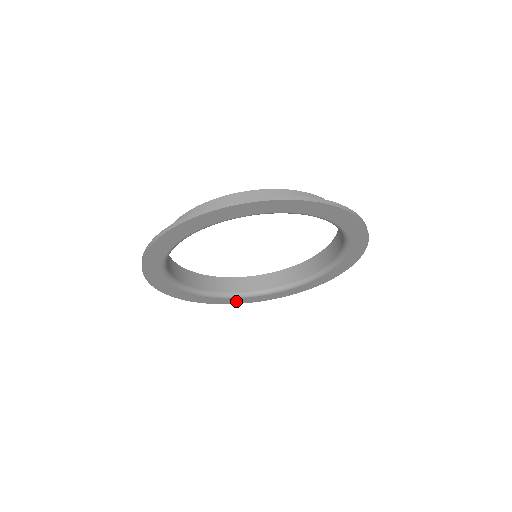
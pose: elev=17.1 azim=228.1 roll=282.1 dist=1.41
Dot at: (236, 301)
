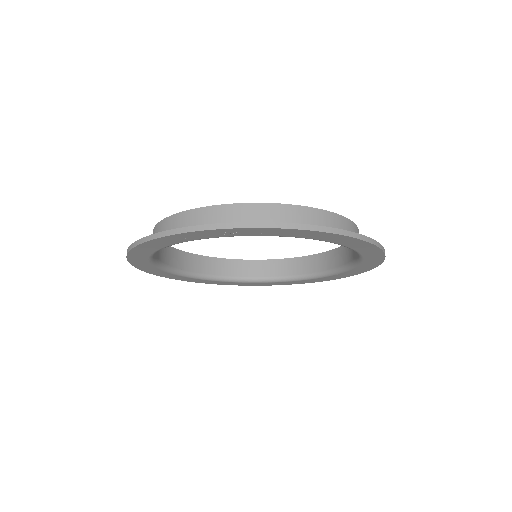
Dot at: (313, 281)
